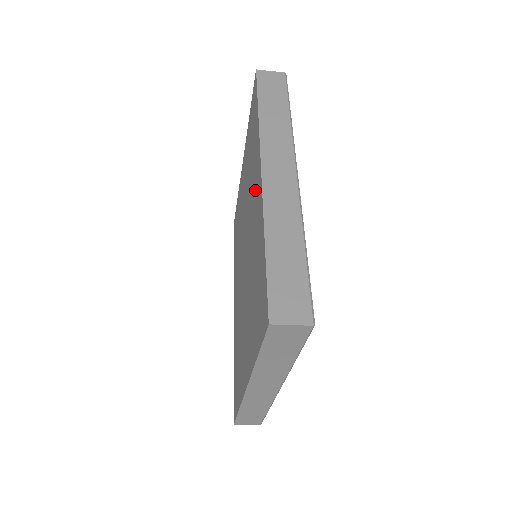
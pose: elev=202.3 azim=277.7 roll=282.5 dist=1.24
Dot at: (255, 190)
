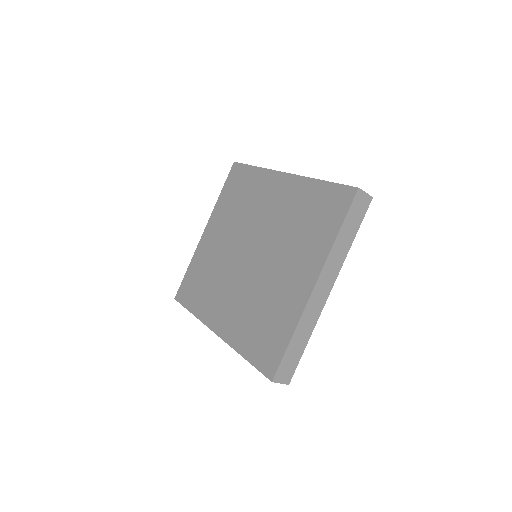
Dot at: (272, 193)
